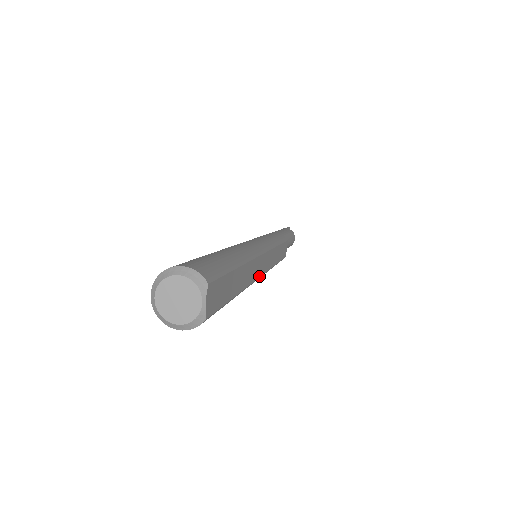
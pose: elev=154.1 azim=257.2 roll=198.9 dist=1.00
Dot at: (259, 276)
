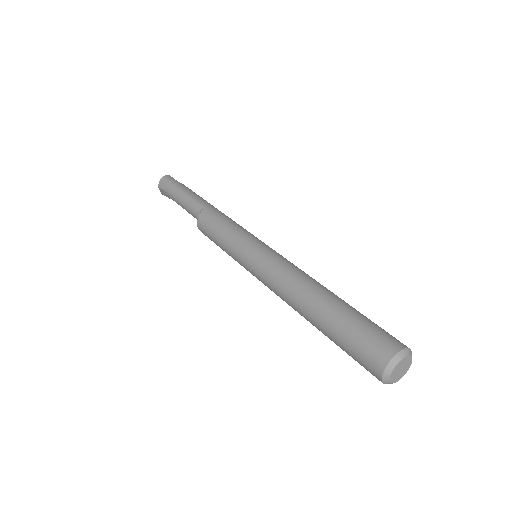
Dot at: occluded
